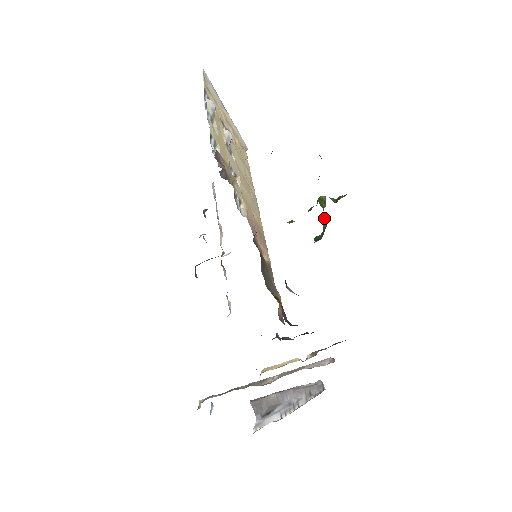
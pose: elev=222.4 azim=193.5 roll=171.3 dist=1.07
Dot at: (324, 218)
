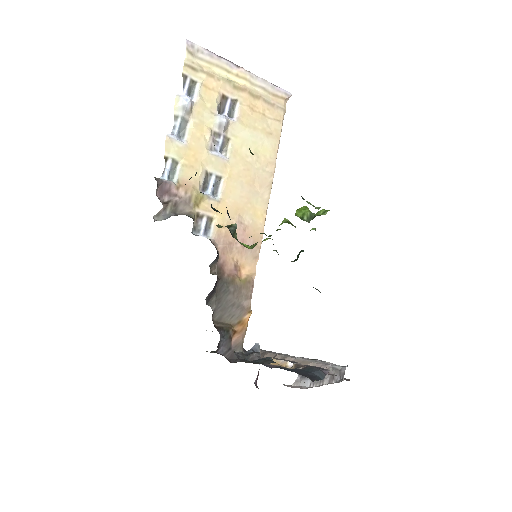
Dot at: occluded
